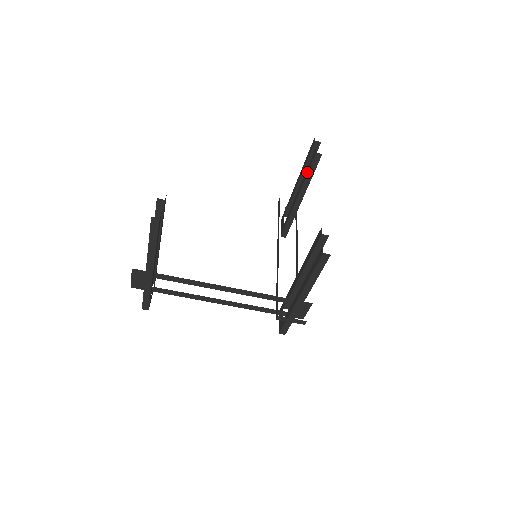
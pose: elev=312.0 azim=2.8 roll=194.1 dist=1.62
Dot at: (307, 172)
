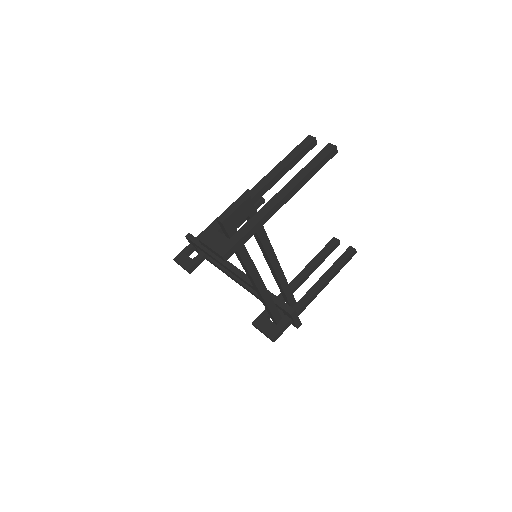
Dot at: occluded
